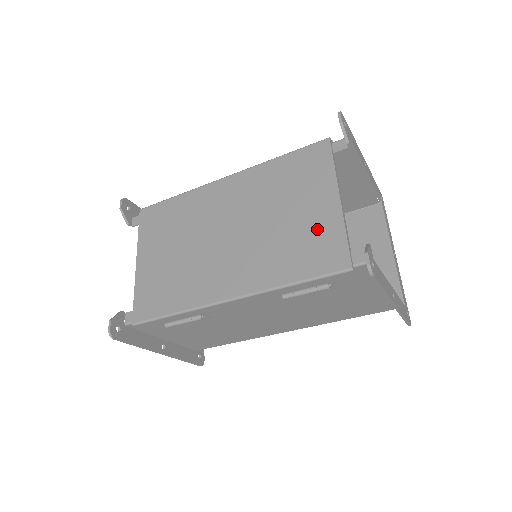
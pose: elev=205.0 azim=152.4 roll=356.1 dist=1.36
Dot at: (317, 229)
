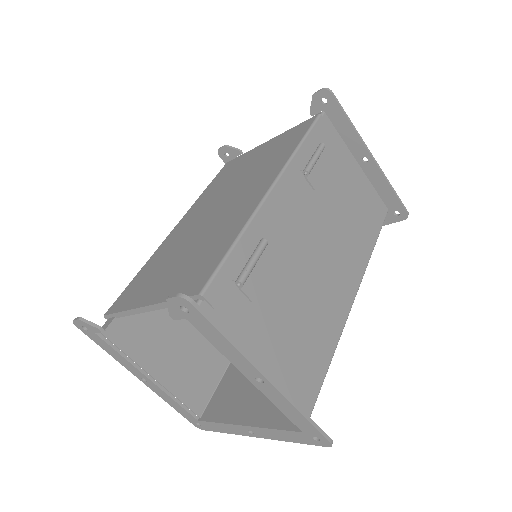
Dot at: (275, 145)
